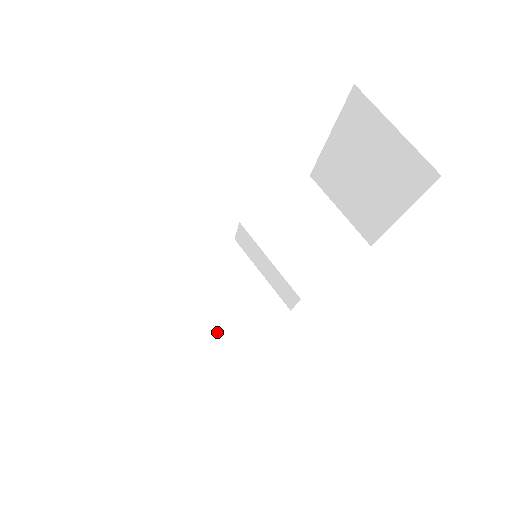
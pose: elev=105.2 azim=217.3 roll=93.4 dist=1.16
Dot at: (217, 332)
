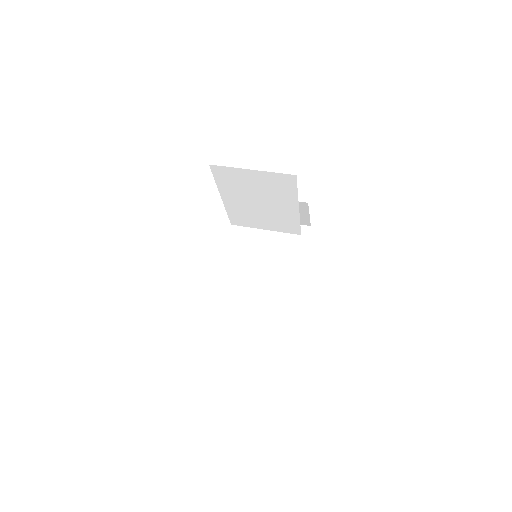
Dot at: occluded
